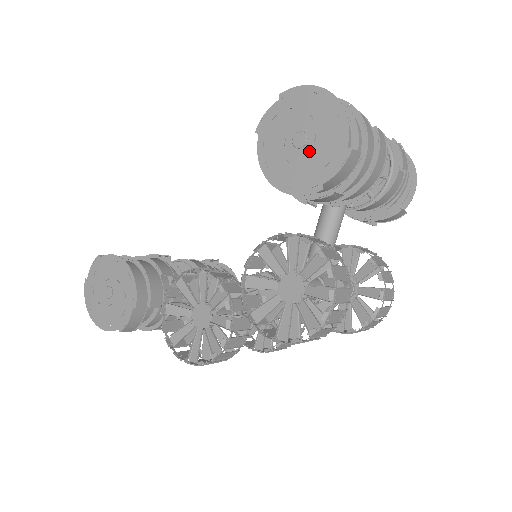
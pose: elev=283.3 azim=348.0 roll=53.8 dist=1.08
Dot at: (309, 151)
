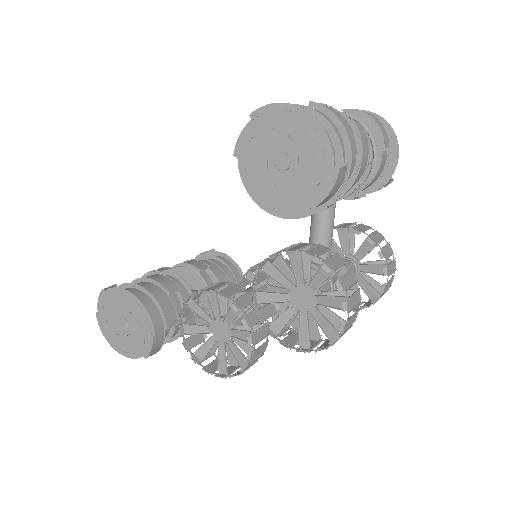
Dot at: (295, 173)
